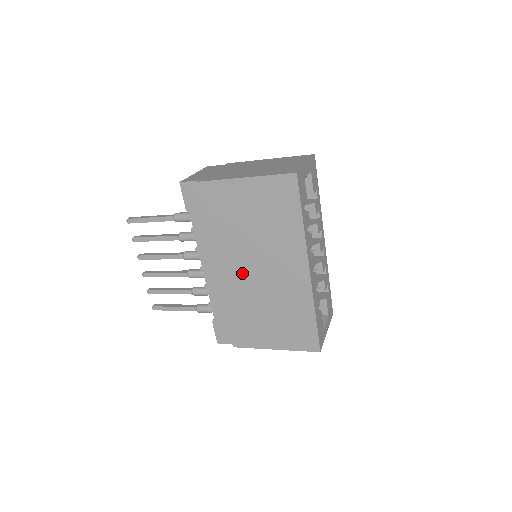
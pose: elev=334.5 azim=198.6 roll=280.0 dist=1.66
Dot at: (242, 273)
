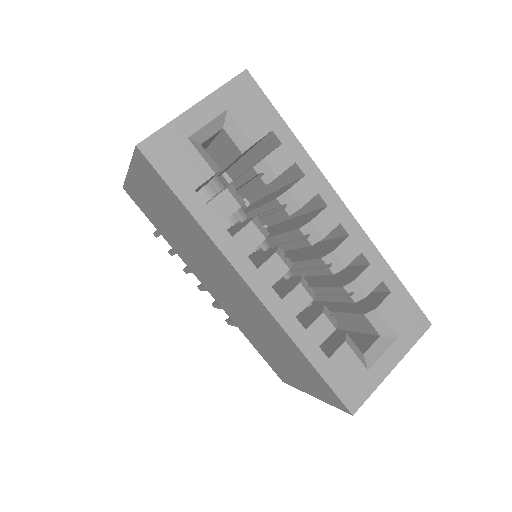
Dot at: (219, 293)
